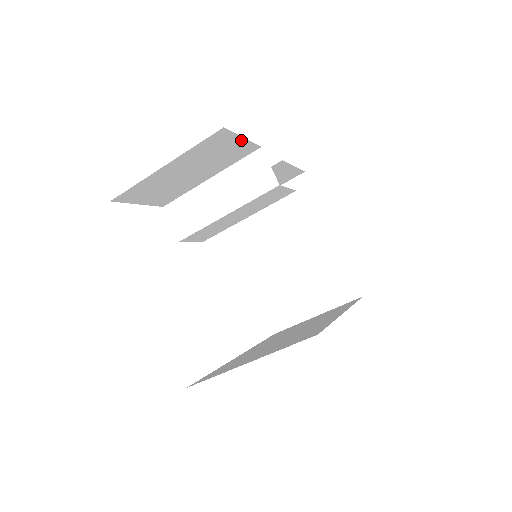
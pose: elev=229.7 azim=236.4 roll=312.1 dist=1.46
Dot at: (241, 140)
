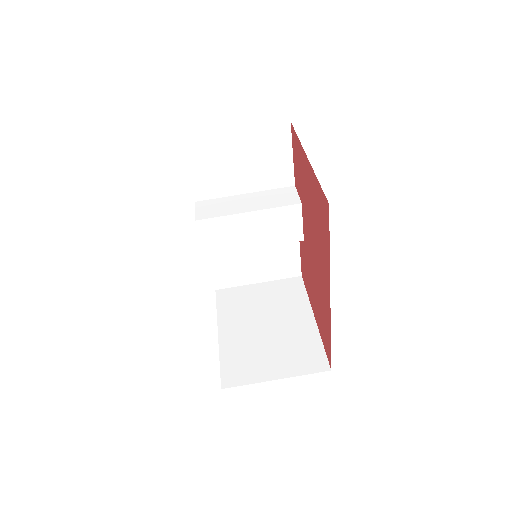
Dot at: (290, 156)
